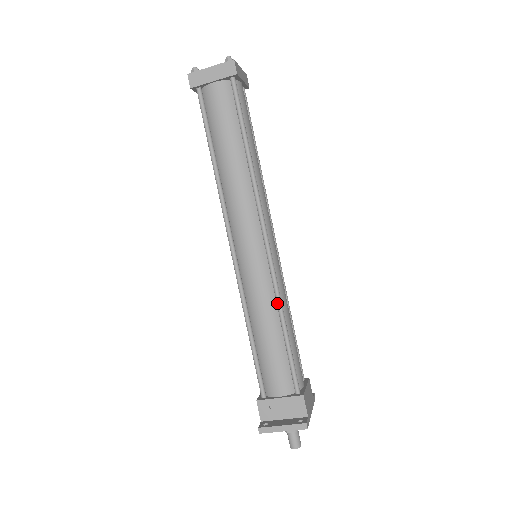
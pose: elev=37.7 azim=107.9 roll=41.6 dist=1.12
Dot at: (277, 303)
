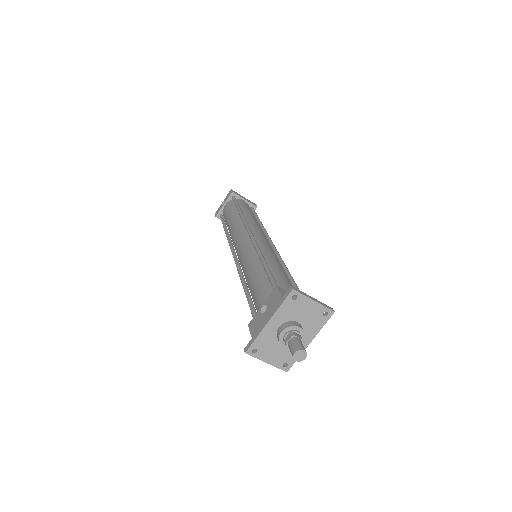
Dot at: (285, 266)
